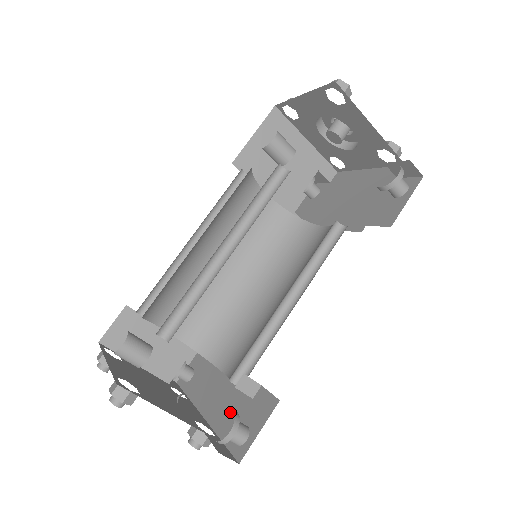
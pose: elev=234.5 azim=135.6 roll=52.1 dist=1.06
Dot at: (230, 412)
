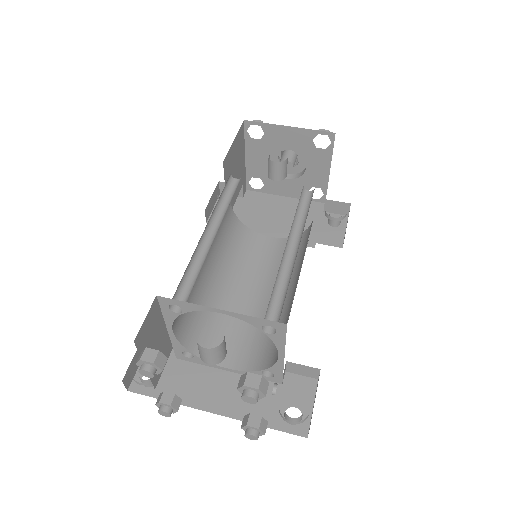
Dot at: (259, 401)
